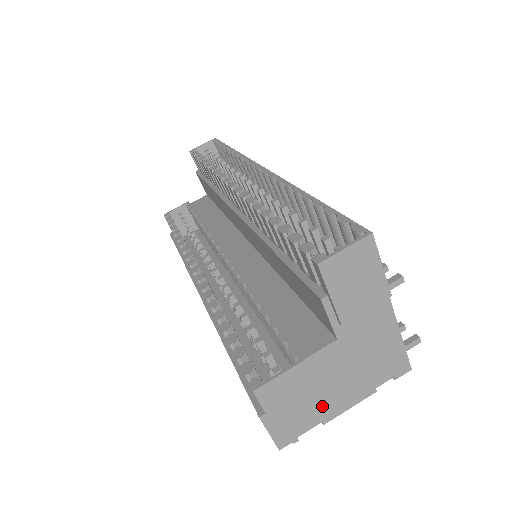
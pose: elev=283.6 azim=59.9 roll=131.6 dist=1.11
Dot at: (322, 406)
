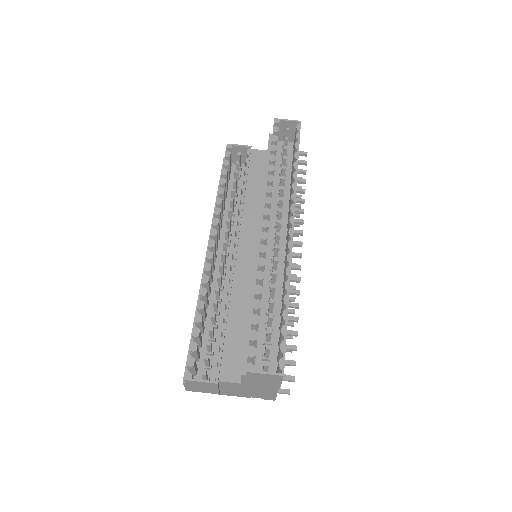
Dot at: (217, 393)
